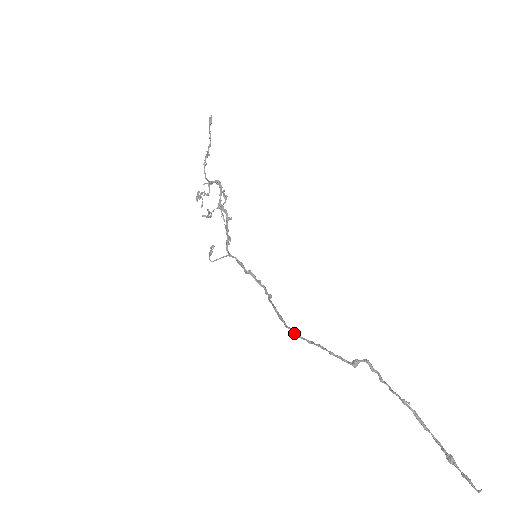
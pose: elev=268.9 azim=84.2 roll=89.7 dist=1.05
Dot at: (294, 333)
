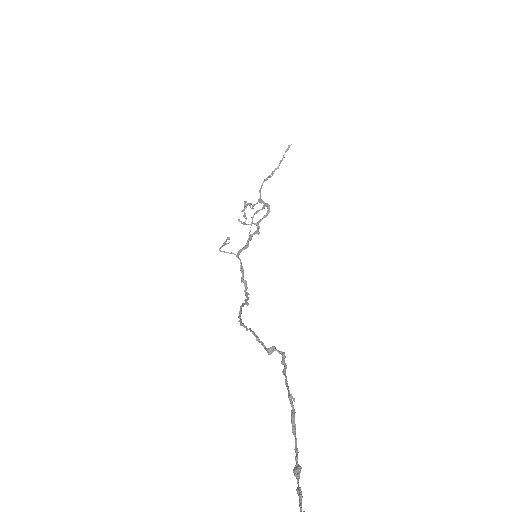
Dot at: (241, 320)
